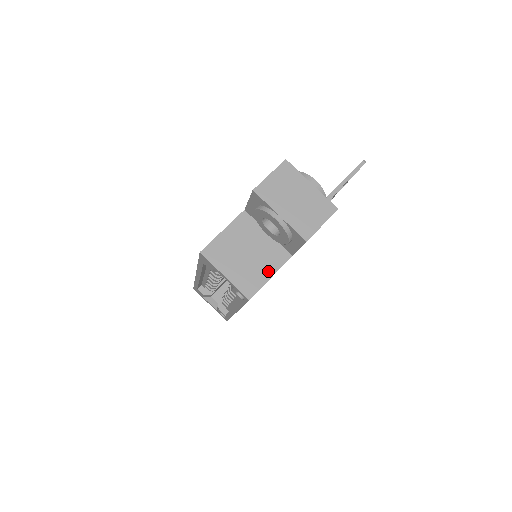
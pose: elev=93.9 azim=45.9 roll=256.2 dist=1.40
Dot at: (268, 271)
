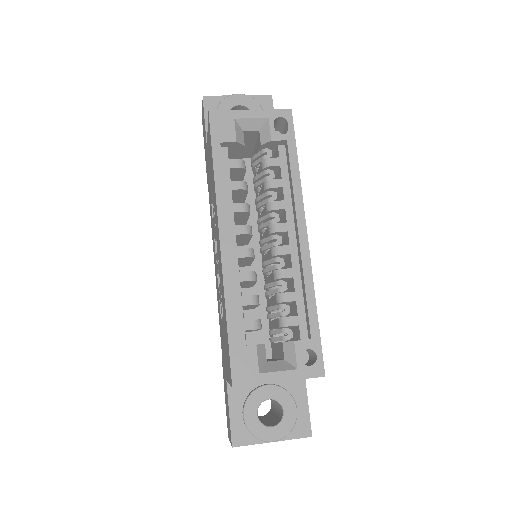
Dot at: occluded
